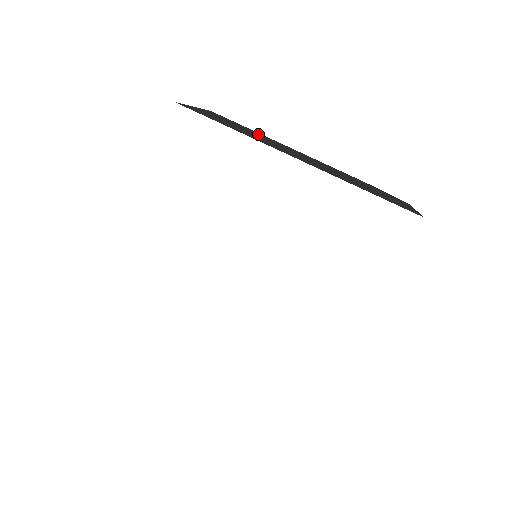
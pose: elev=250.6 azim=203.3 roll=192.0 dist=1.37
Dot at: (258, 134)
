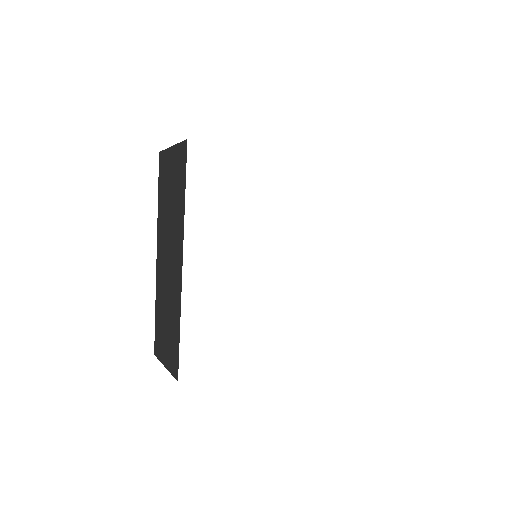
Dot at: occluded
